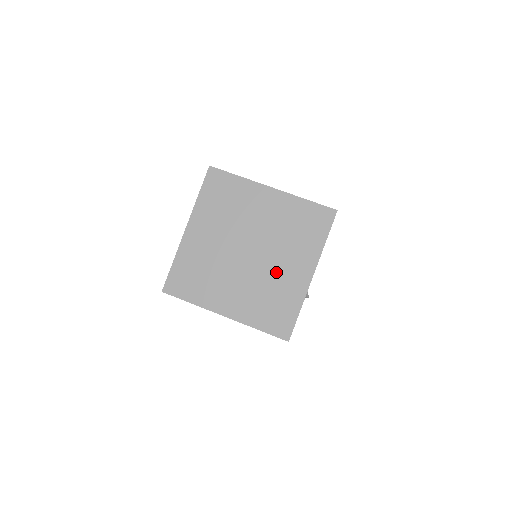
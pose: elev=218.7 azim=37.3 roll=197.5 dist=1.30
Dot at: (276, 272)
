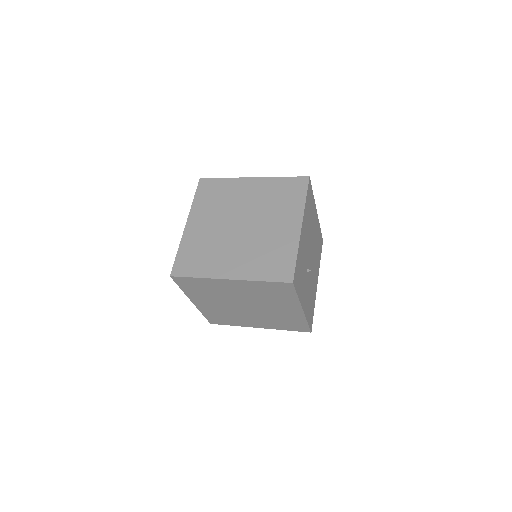
Dot at: (269, 232)
